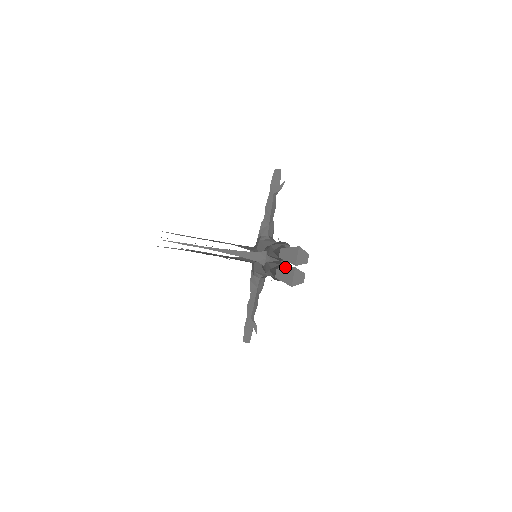
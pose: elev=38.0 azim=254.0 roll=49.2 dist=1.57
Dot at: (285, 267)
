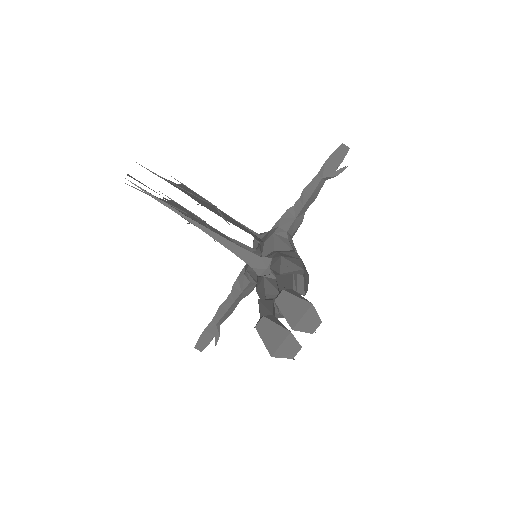
Dot at: occluded
